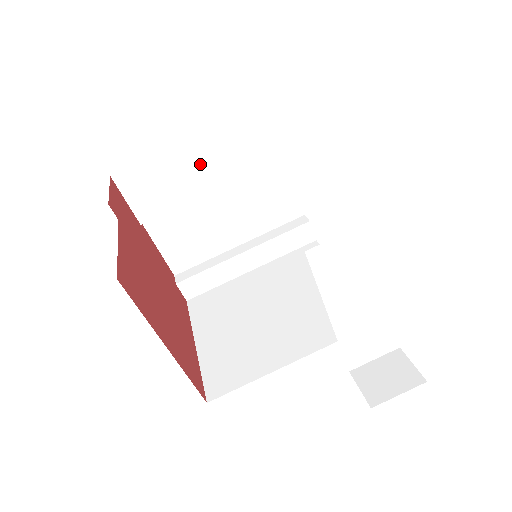
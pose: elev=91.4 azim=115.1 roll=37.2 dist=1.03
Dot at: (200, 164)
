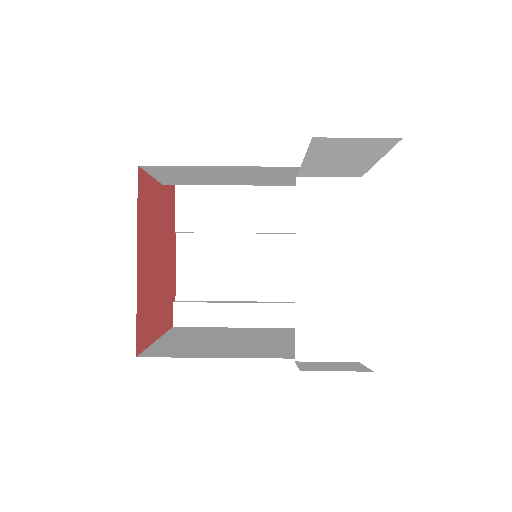
Dot at: (247, 204)
